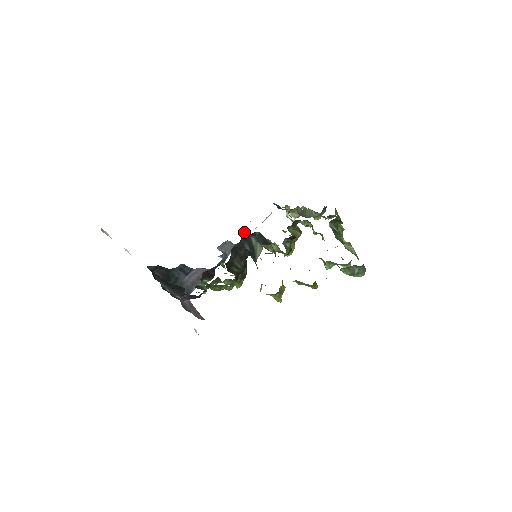
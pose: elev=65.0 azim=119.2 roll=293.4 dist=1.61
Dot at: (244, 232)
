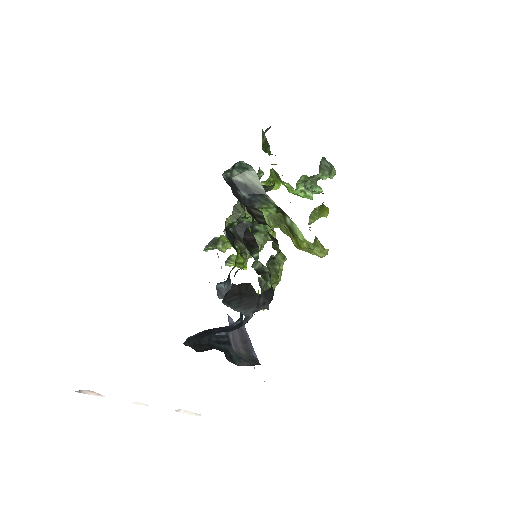
Dot at: occluded
